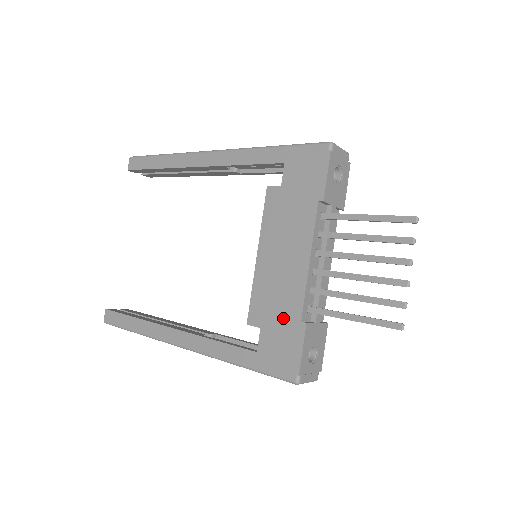
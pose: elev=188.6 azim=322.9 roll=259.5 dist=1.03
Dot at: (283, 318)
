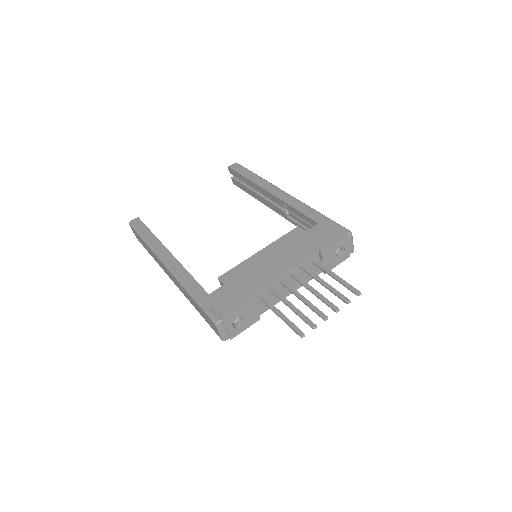
Dot at: (242, 288)
